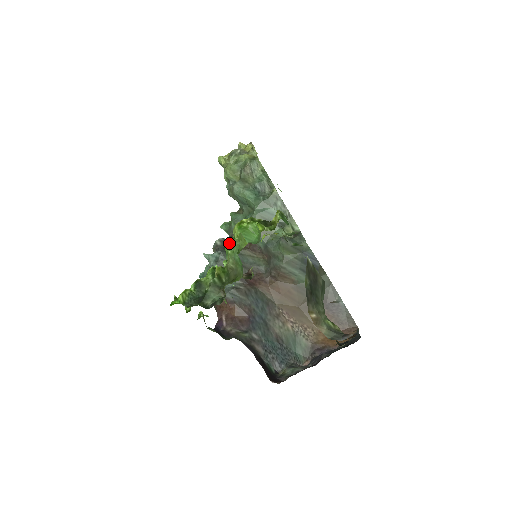
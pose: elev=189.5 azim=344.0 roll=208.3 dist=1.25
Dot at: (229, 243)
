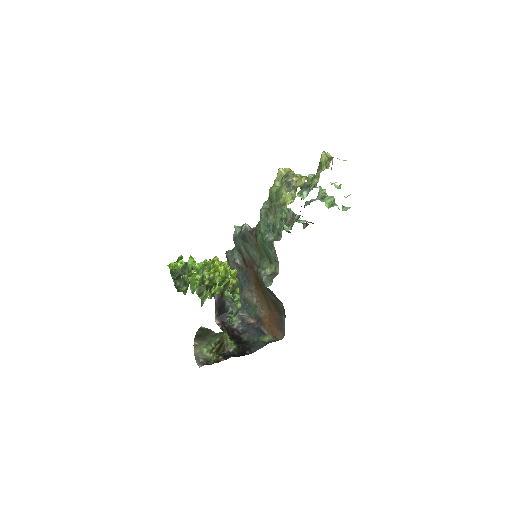
Dot at: (203, 266)
